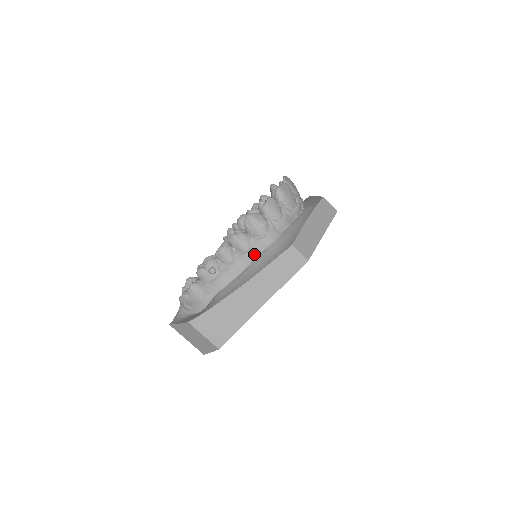
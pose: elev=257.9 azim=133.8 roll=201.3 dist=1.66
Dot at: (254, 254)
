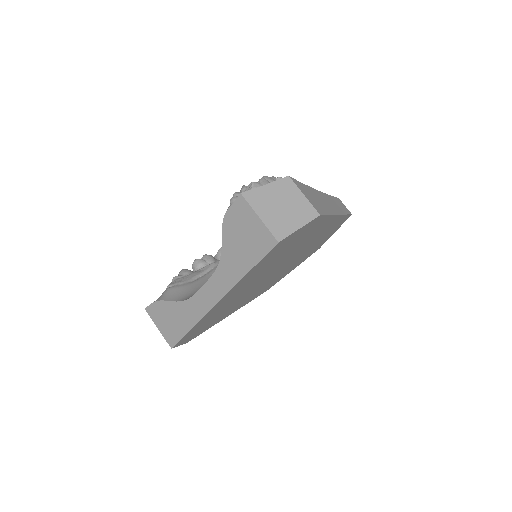
Dot at: occluded
